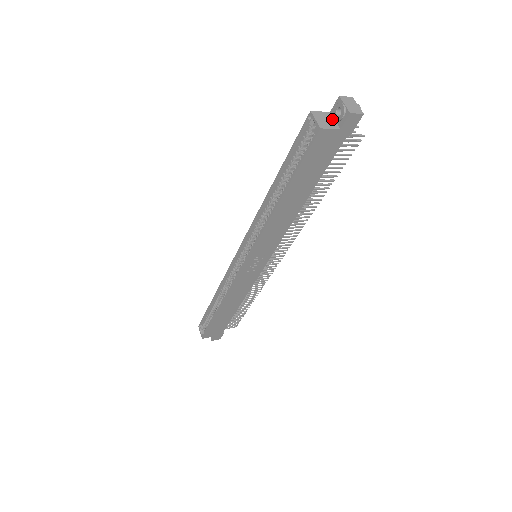
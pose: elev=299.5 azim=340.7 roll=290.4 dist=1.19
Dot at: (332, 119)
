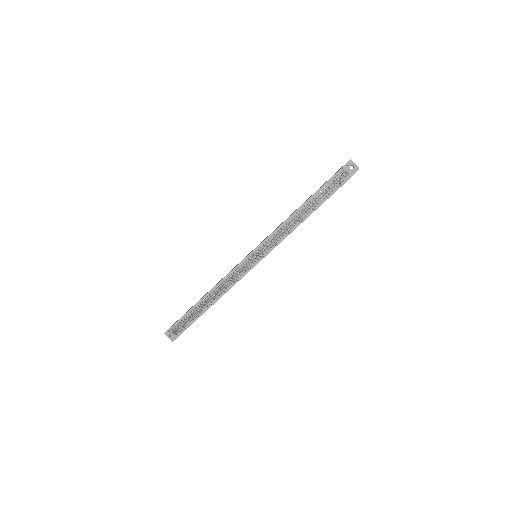
Dot at: occluded
